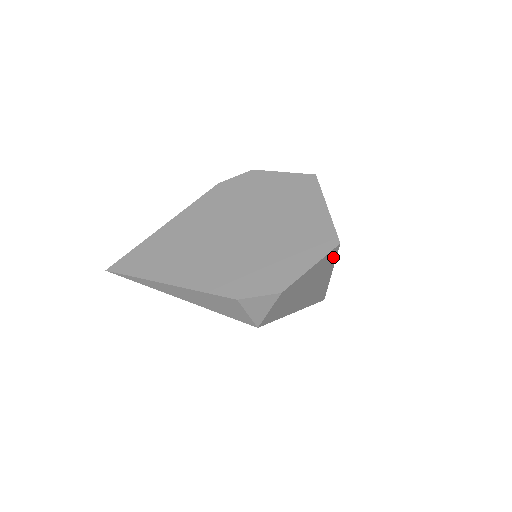
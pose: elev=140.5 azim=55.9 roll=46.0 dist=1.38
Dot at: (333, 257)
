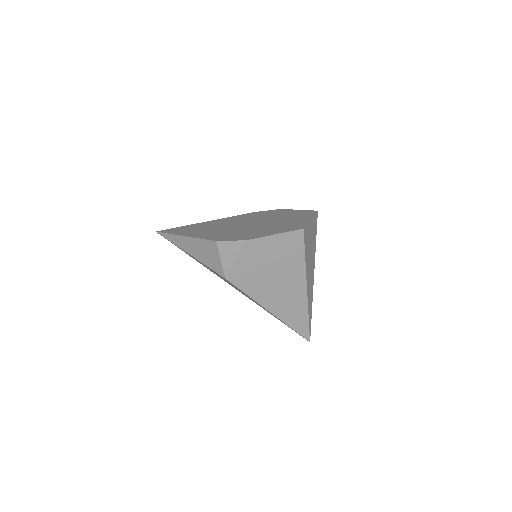
Dot at: (300, 248)
